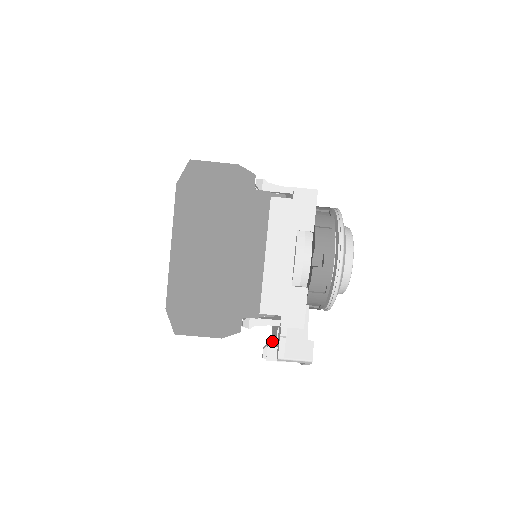
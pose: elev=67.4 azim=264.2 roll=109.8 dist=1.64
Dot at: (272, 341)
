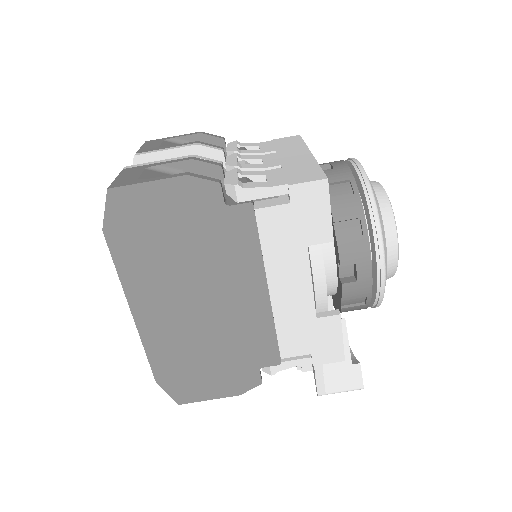
Dot at: occluded
